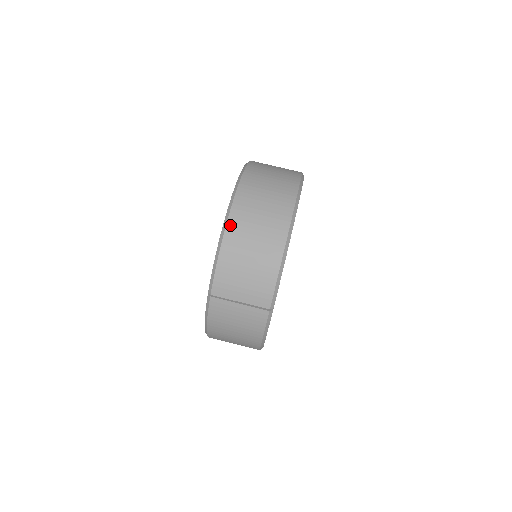
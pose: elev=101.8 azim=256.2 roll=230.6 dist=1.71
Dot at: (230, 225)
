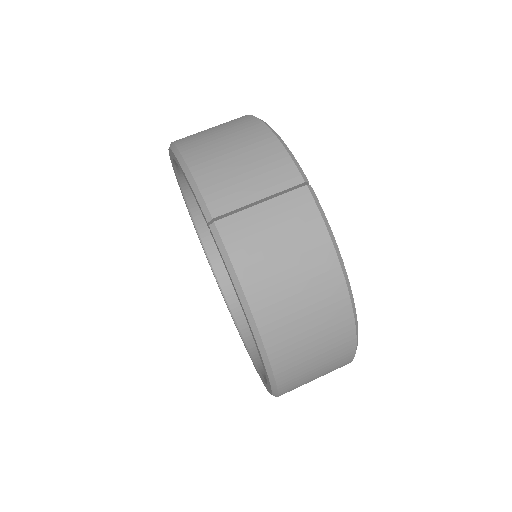
Dot at: (182, 146)
